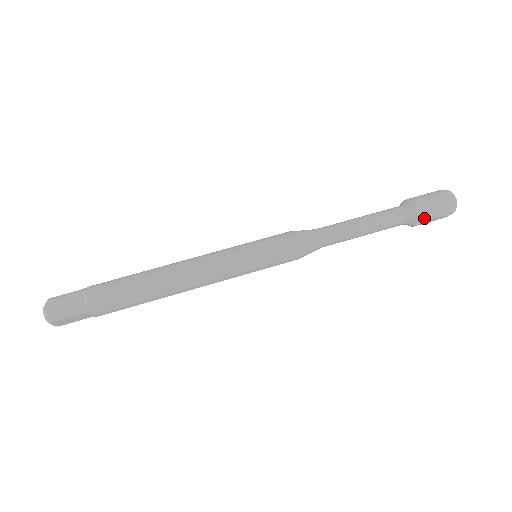
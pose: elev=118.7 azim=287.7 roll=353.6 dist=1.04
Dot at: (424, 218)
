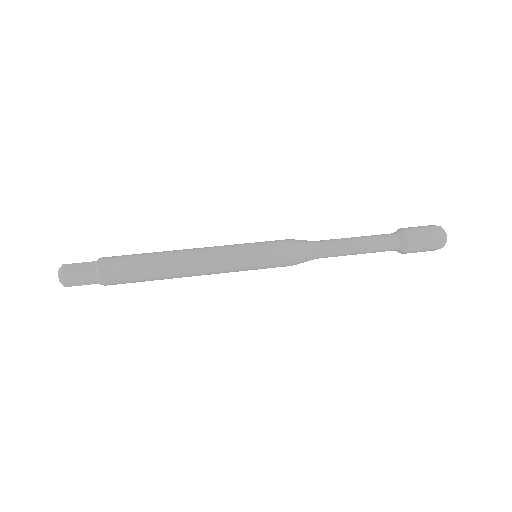
Dot at: (413, 234)
